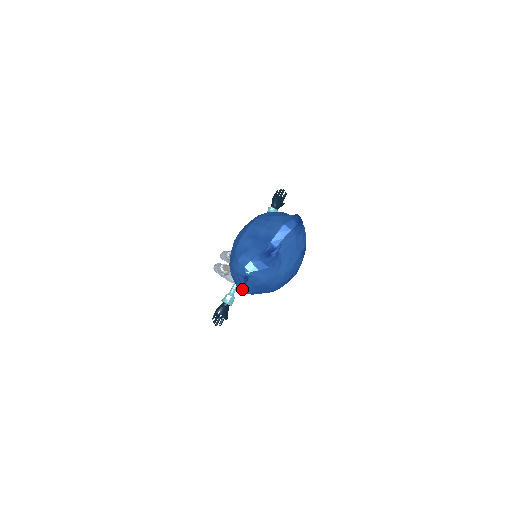
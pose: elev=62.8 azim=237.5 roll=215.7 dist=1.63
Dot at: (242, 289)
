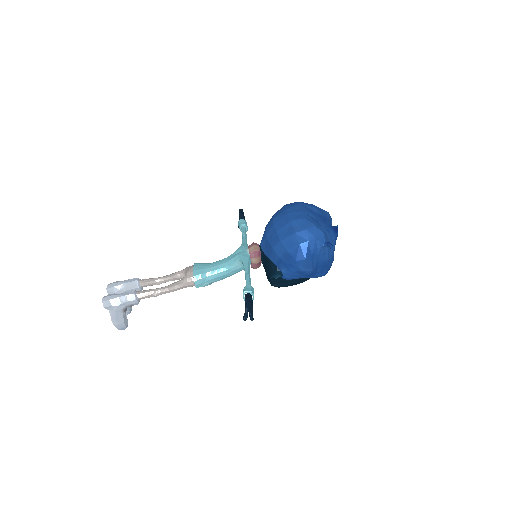
Dot at: (309, 262)
